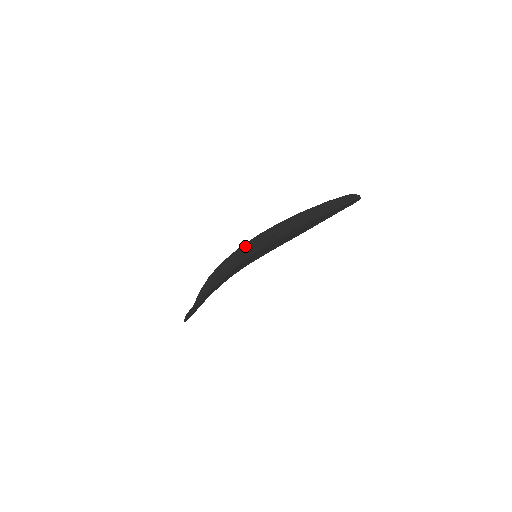
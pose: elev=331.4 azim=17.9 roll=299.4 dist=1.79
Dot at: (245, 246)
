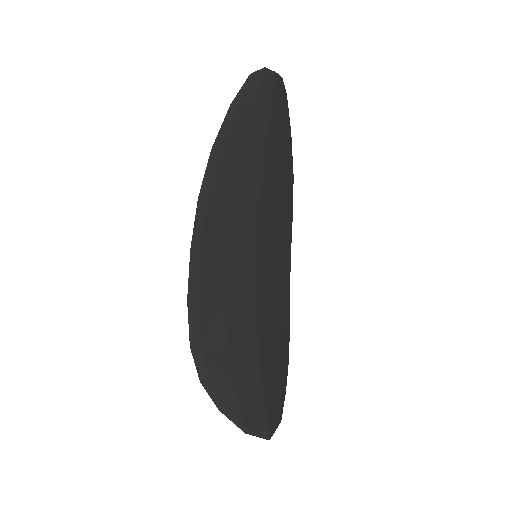
Dot at: (283, 282)
